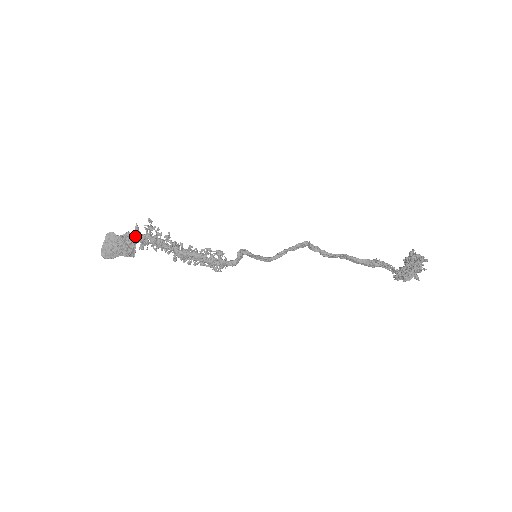
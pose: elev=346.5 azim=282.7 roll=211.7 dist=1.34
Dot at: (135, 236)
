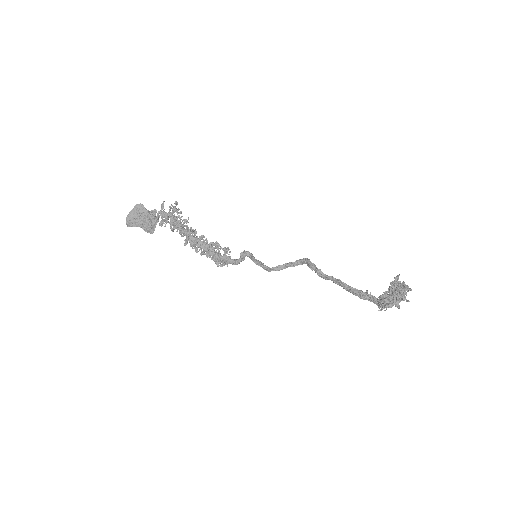
Dot at: (159, 212)
